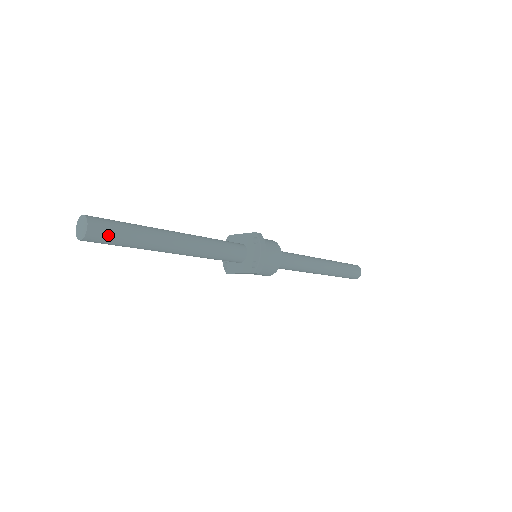
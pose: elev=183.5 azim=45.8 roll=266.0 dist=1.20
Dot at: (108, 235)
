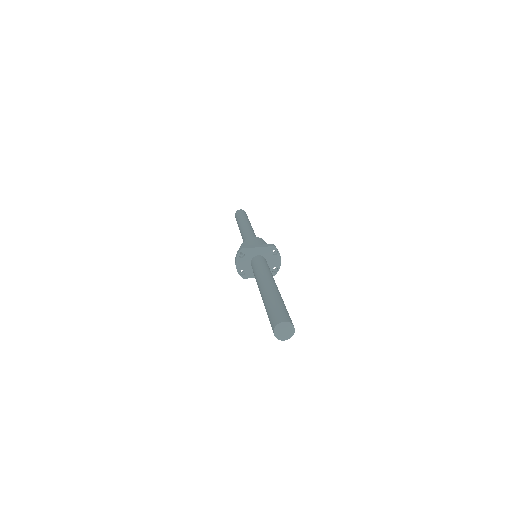
Dot at: occluded
